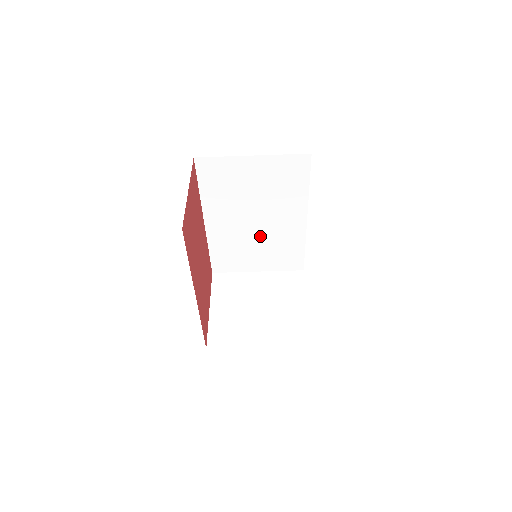
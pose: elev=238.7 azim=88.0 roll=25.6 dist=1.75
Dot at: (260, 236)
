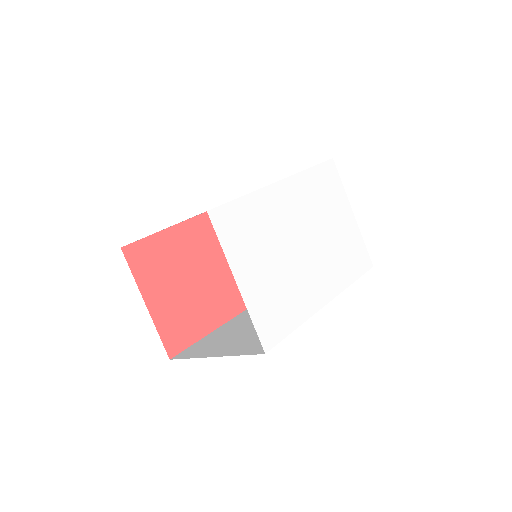
Dot at: occluded
